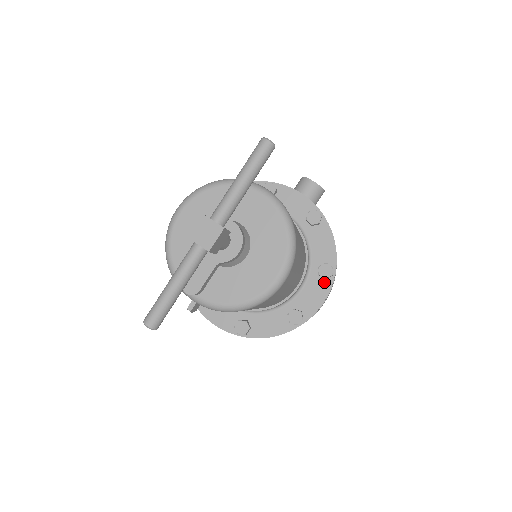
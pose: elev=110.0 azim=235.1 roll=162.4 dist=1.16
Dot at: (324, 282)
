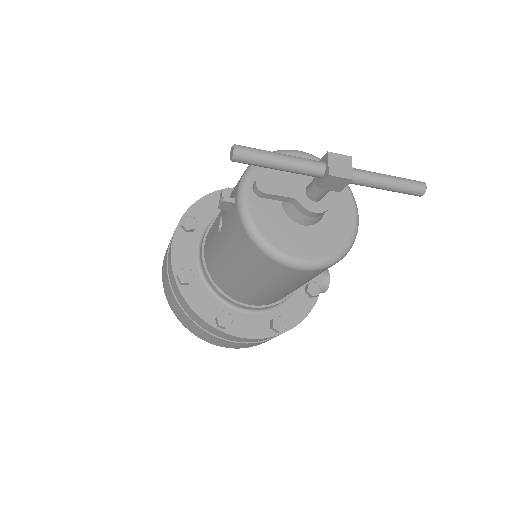
Dot at: (268, 329)
